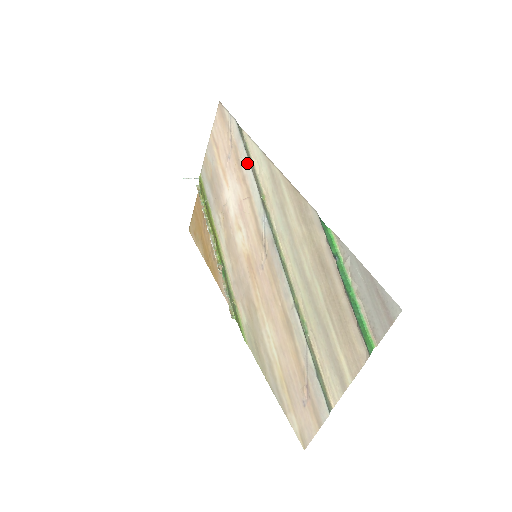
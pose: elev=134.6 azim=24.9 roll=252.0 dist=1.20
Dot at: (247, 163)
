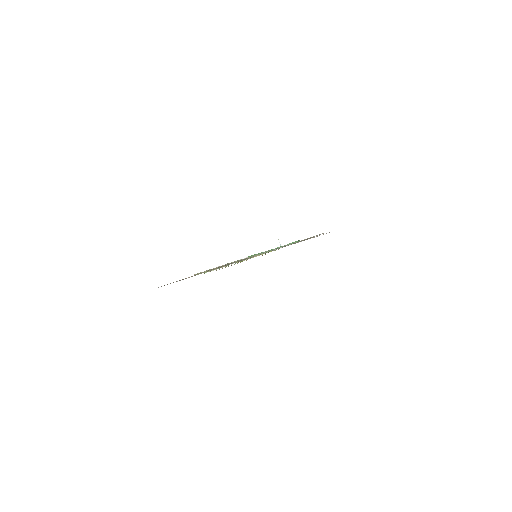
Dot at: occluded
